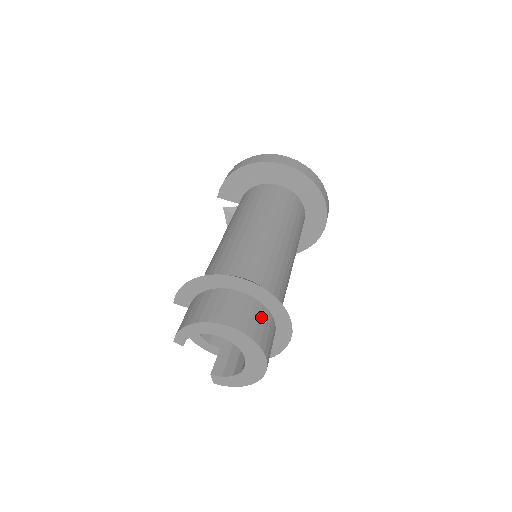
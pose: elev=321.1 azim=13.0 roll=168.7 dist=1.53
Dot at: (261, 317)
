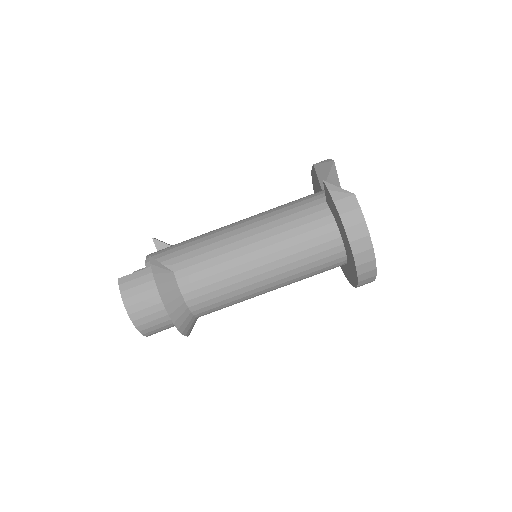
Dot at: occluded
